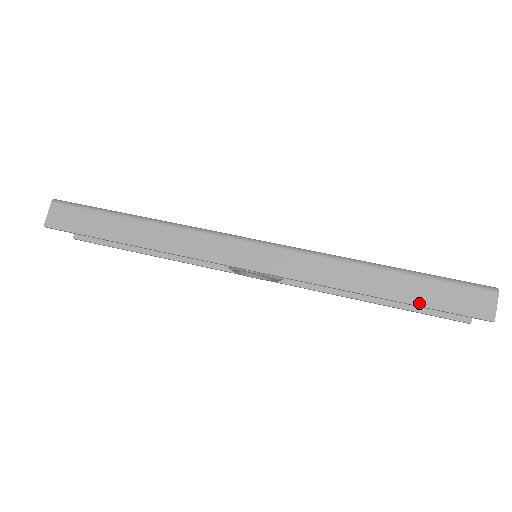
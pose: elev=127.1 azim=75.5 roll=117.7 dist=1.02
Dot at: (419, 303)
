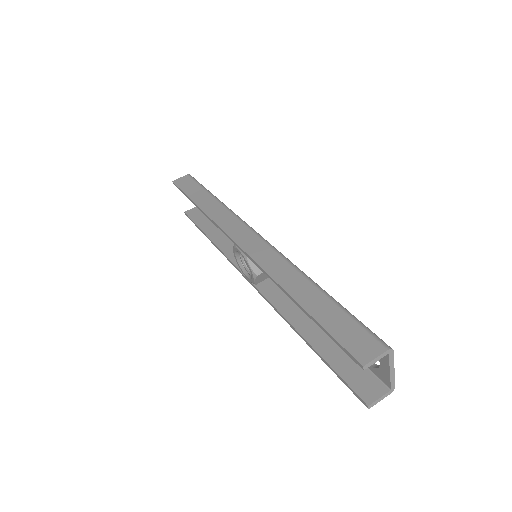
Dot at: (318, 319)
